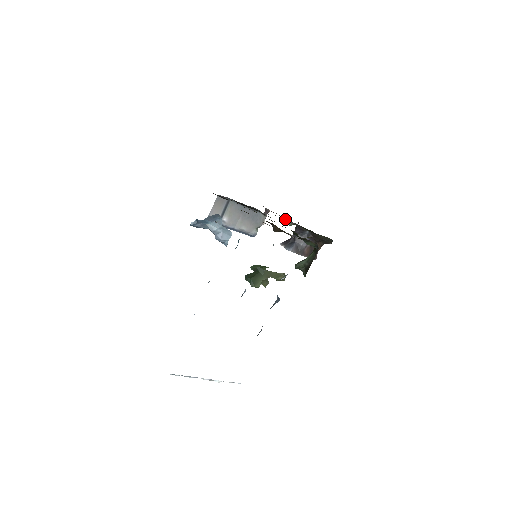
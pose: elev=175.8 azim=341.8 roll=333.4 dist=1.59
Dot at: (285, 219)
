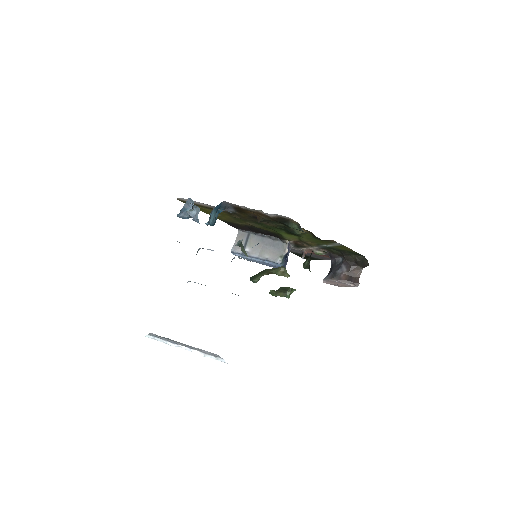
Dot at: (313, 249)
